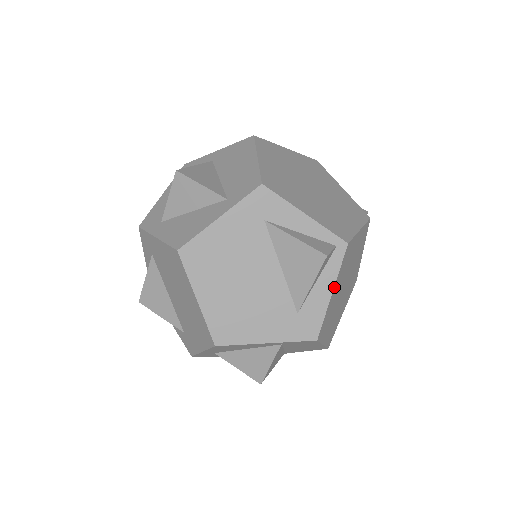
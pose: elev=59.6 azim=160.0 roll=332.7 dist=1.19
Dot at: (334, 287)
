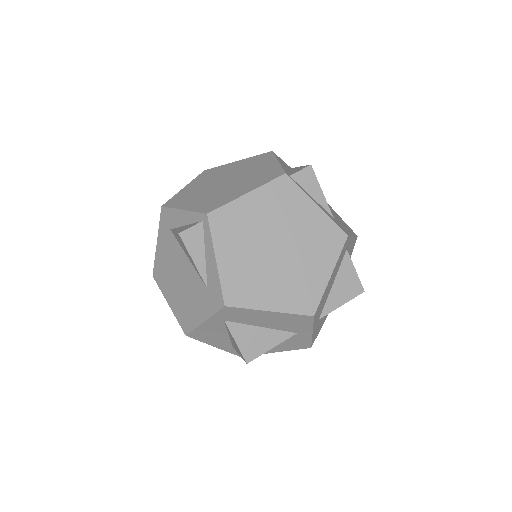
Dot at: (216, 254)
